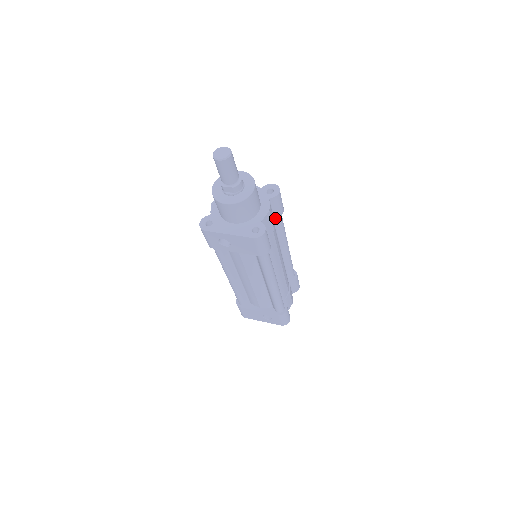
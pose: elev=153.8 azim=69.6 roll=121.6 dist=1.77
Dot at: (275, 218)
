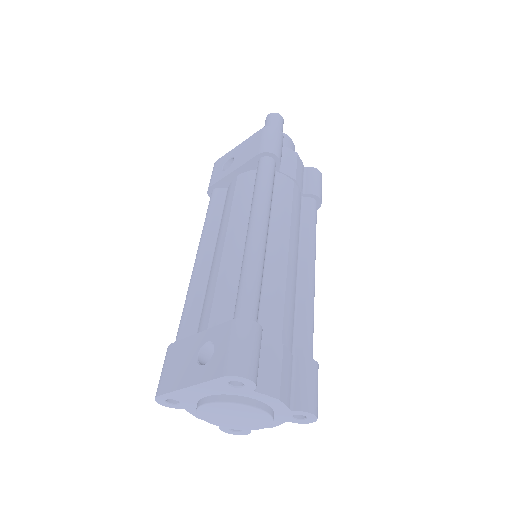
Dot at: (305, 201)
